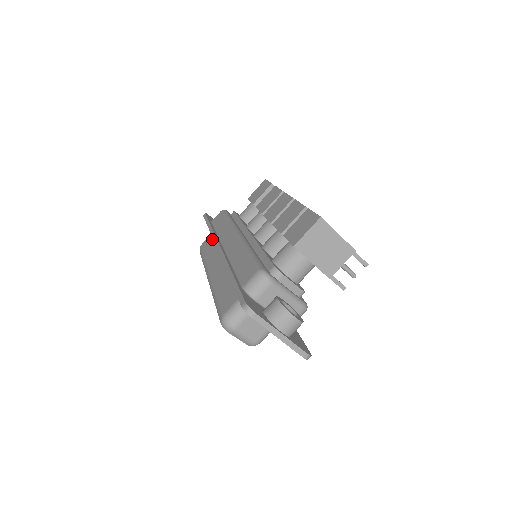
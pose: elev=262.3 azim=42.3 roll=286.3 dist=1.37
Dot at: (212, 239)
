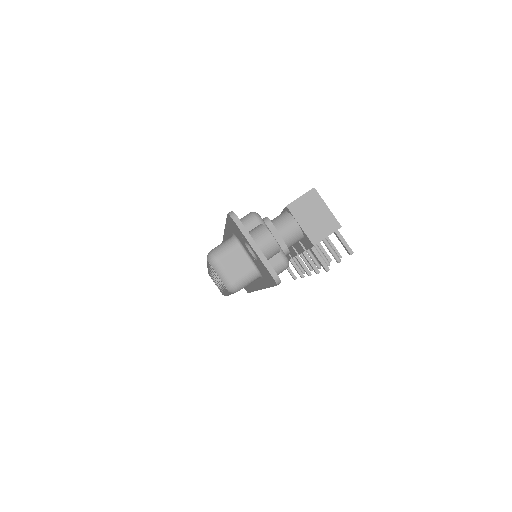
Dot at: occluded
